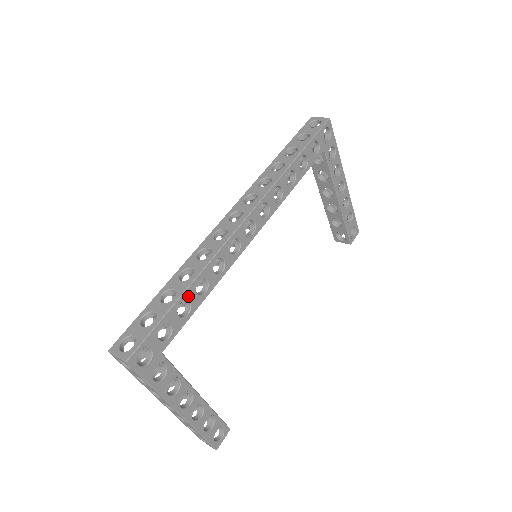
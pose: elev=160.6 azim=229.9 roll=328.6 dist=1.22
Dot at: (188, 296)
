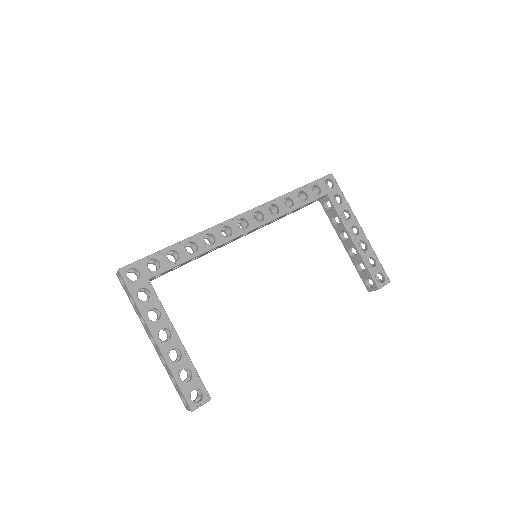
Dot at: (179, 248)
